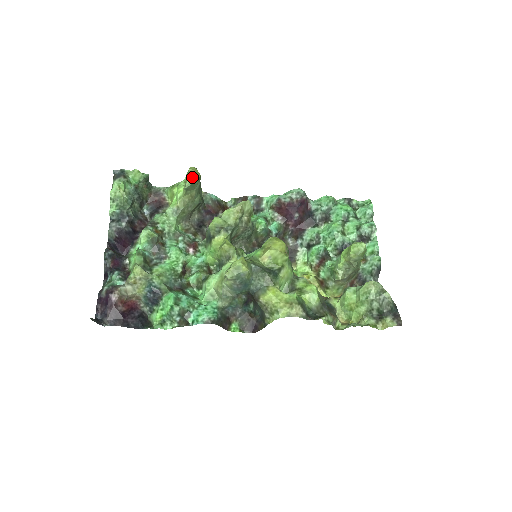
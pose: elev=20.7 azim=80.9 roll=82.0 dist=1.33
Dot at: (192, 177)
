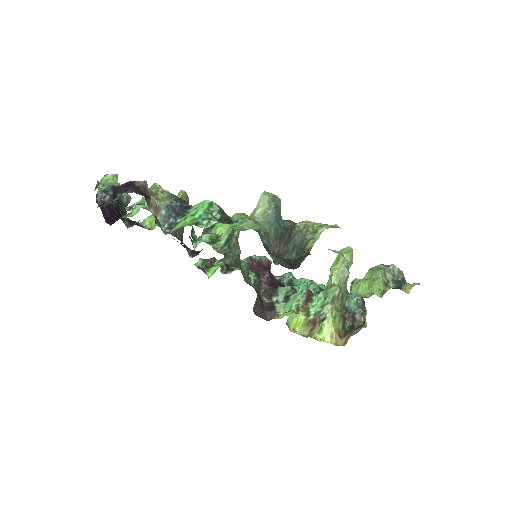
Dot at: occluded
